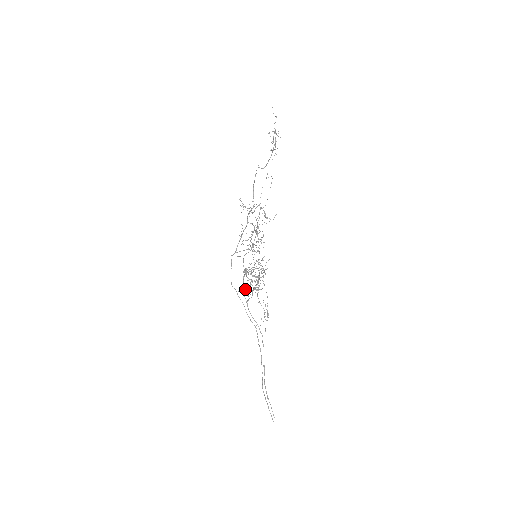
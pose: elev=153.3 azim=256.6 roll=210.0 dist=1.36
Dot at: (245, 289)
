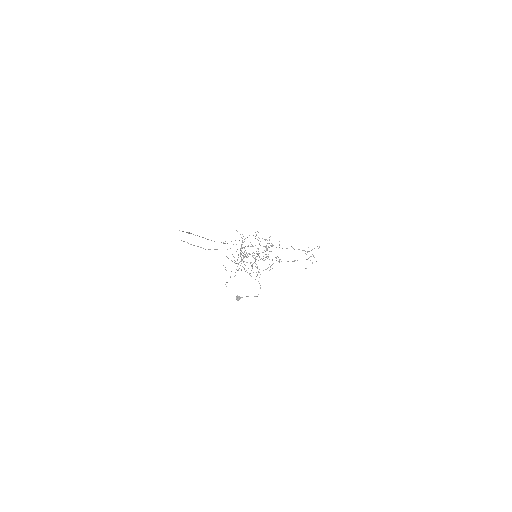
Dot at: occluded
